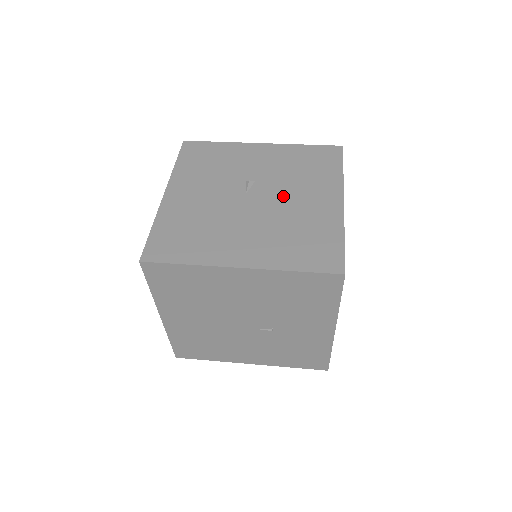
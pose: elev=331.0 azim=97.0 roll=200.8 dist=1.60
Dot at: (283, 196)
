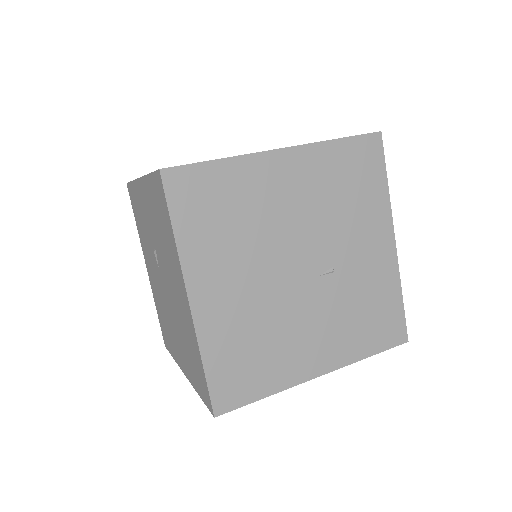
Dot at: occluded
